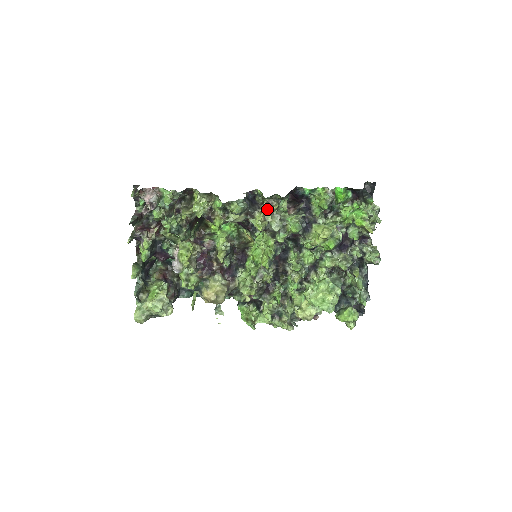
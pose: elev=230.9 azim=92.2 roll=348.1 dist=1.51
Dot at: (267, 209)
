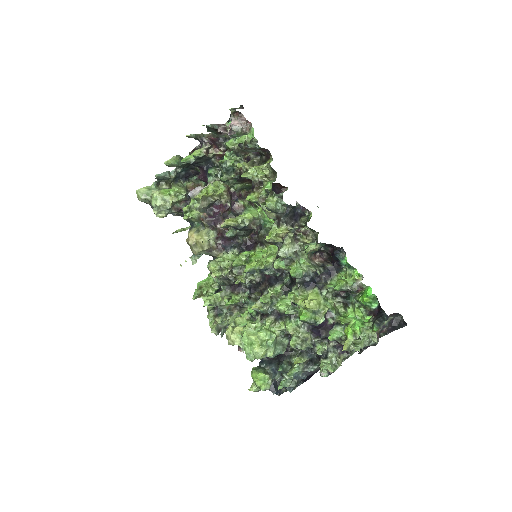
Dot at: (298, 234)
